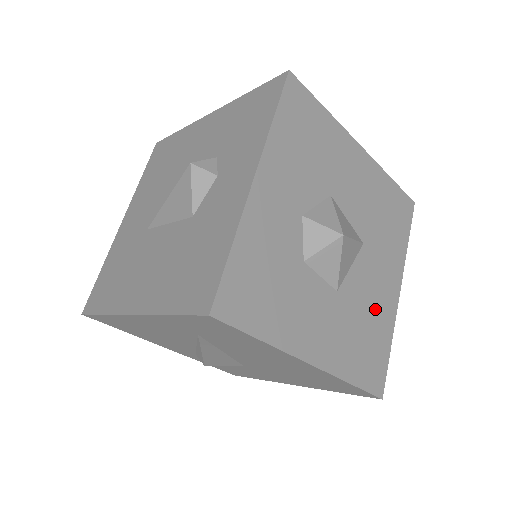
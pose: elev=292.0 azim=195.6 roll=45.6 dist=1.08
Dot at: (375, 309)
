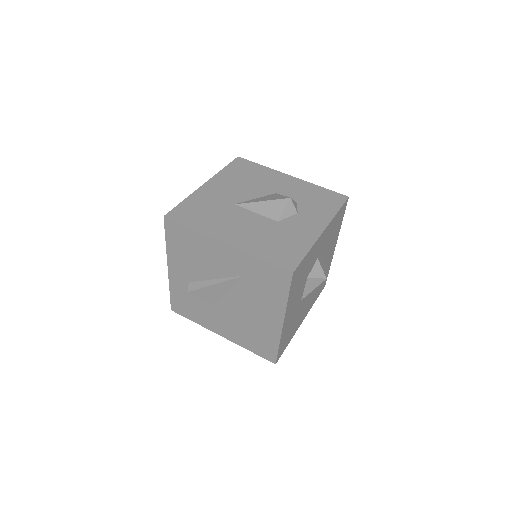
Dot at: (298, 320)
